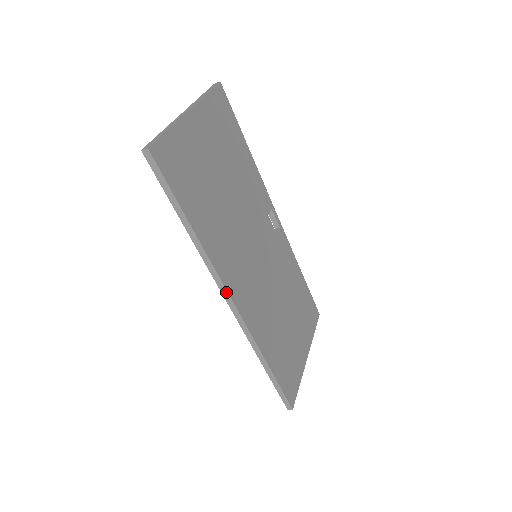
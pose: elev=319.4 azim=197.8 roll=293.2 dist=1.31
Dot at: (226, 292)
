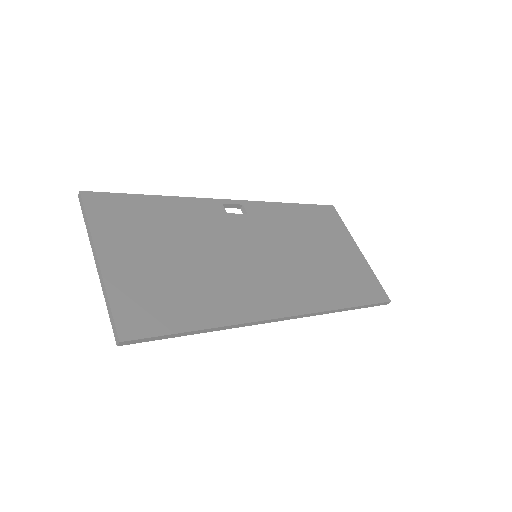
Dot at: (273, 320)
